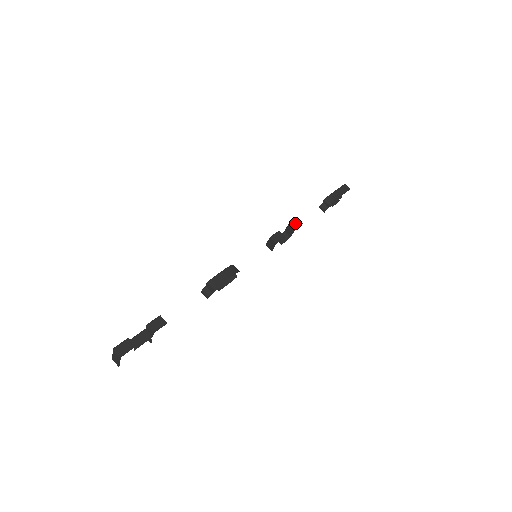
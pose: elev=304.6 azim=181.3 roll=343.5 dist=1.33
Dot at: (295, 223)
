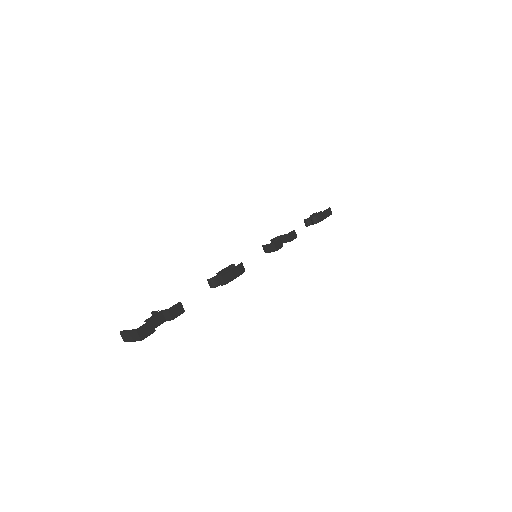
Dot at: (293, 235)
